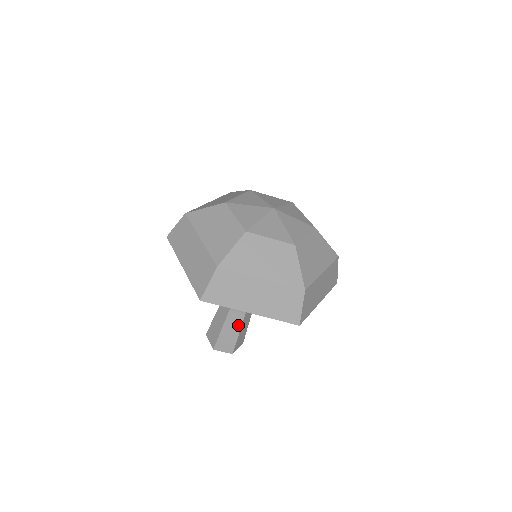
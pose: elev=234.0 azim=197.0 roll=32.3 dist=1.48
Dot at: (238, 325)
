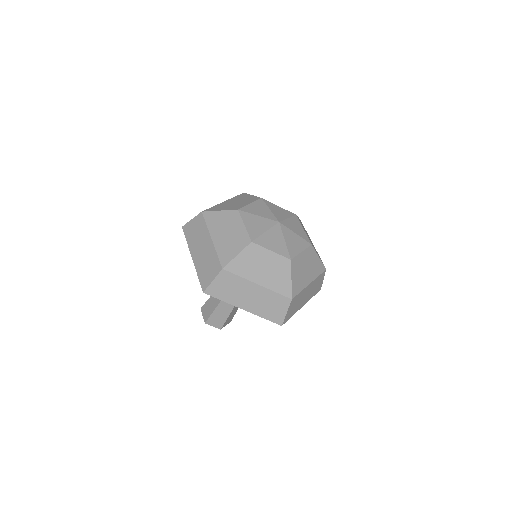
Dot at: occluded
